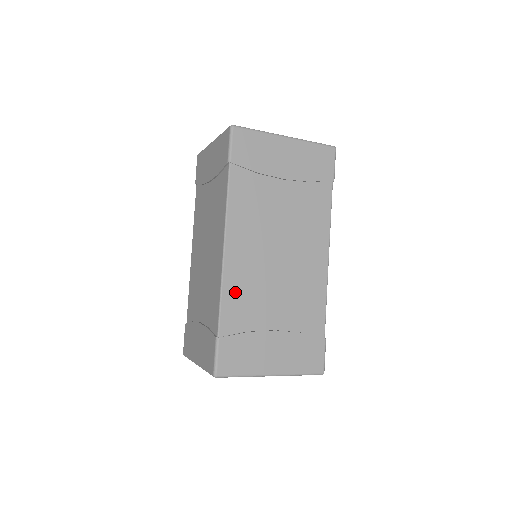
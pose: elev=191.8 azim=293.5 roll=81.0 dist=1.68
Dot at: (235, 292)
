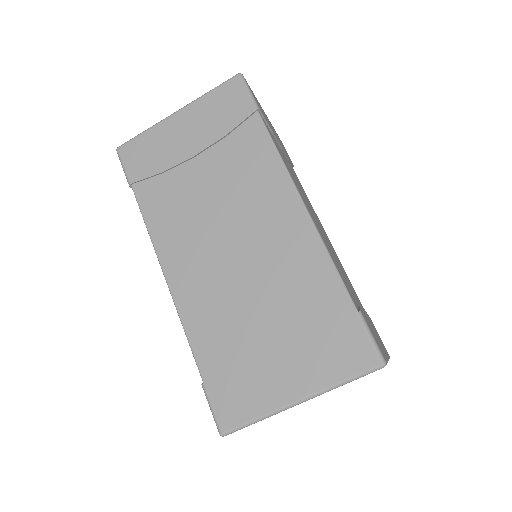
Dot at: (199, 318)
